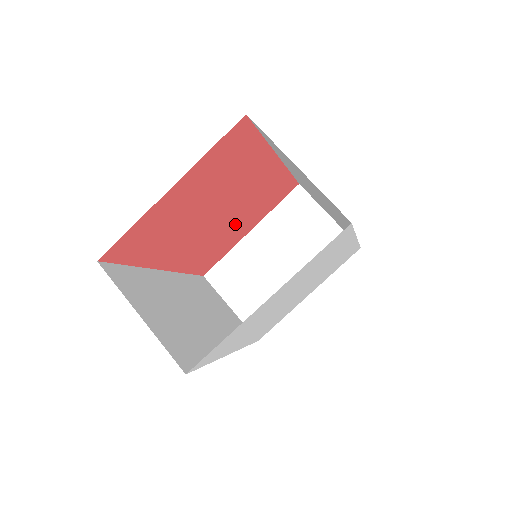
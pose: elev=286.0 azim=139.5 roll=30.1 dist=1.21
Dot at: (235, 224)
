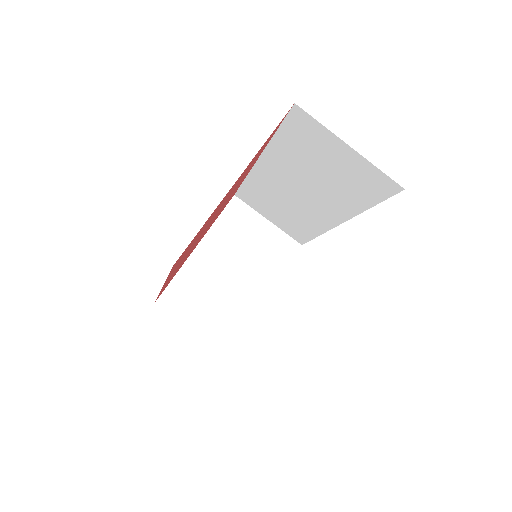
Dot at: occluded
